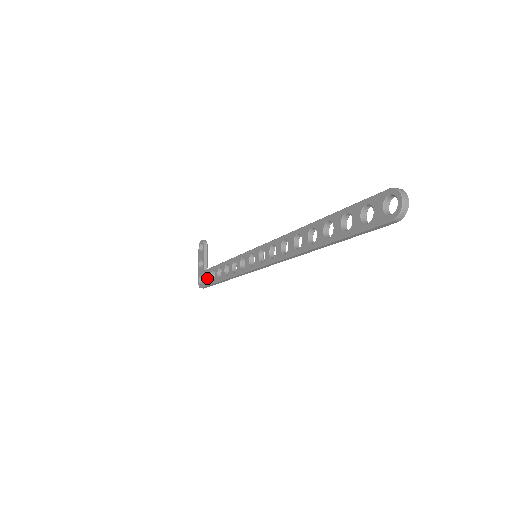
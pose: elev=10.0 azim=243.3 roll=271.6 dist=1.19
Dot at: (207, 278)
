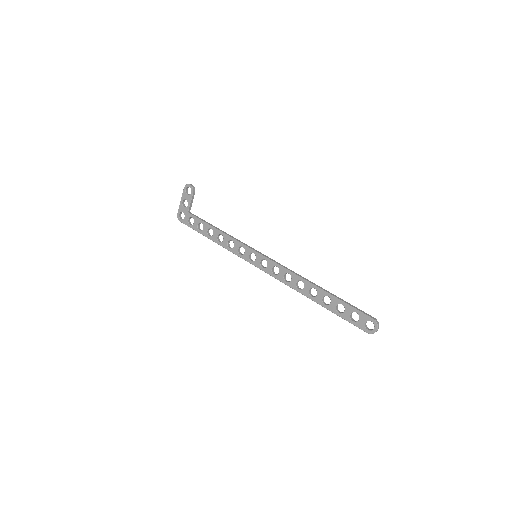
Dot at: occluded
